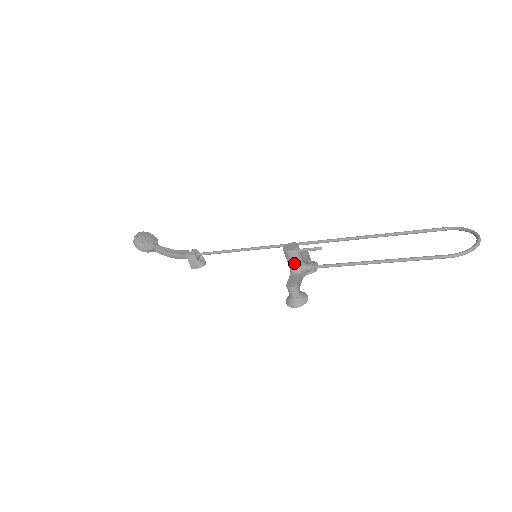
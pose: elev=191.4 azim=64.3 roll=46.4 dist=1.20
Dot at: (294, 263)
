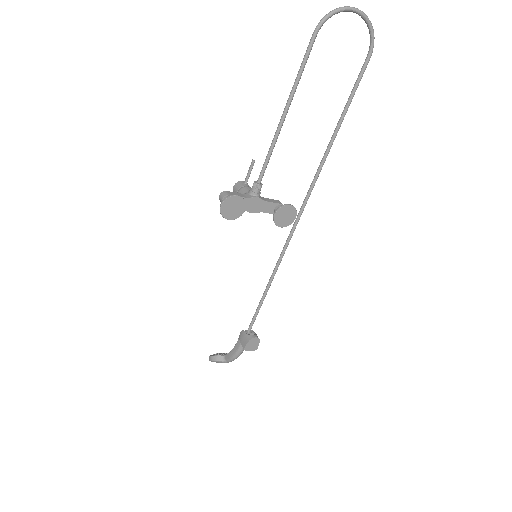
Dot at: occluded
